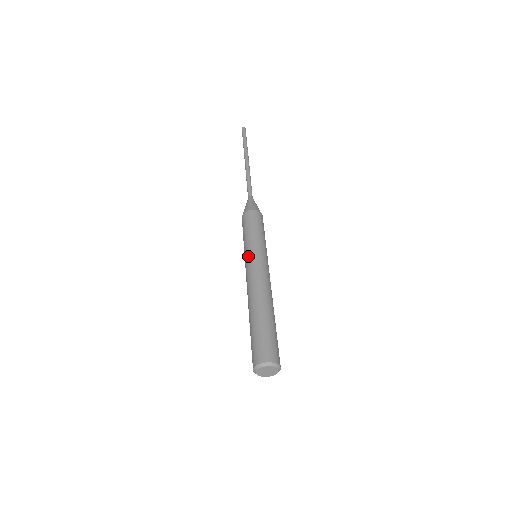
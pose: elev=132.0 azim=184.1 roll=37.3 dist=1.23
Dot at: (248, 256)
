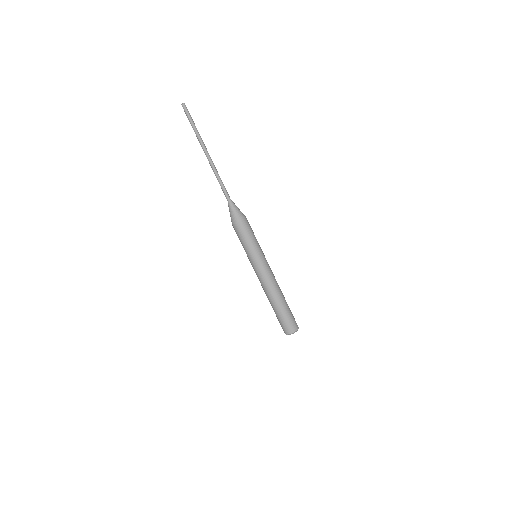
Dot at: (255, 263)
